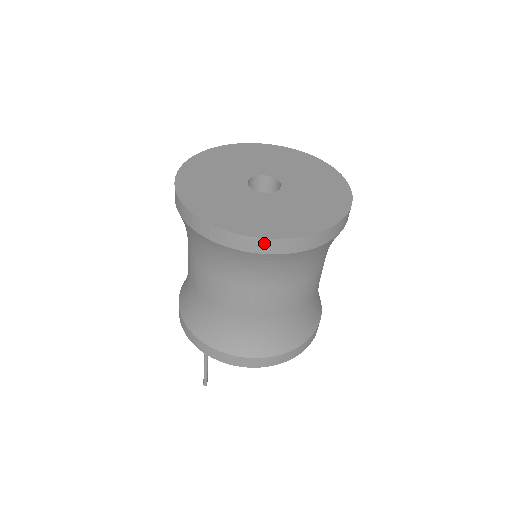
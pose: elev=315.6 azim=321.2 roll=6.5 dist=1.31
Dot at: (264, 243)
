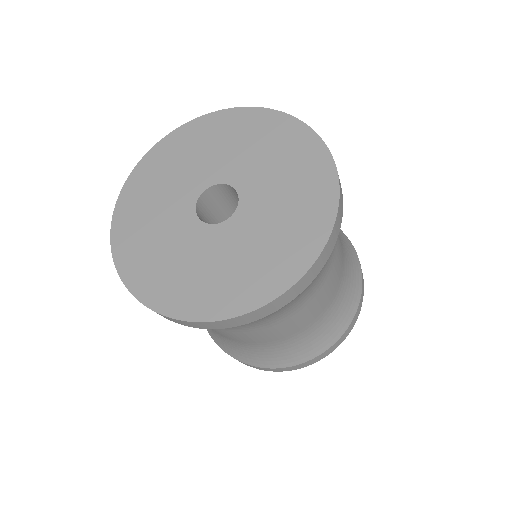
Dot at: (260, 311)
